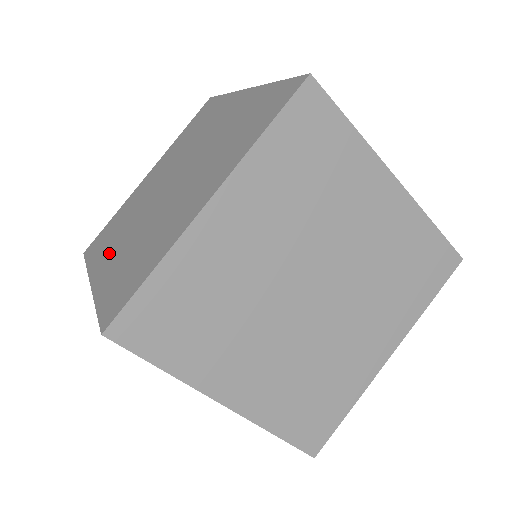
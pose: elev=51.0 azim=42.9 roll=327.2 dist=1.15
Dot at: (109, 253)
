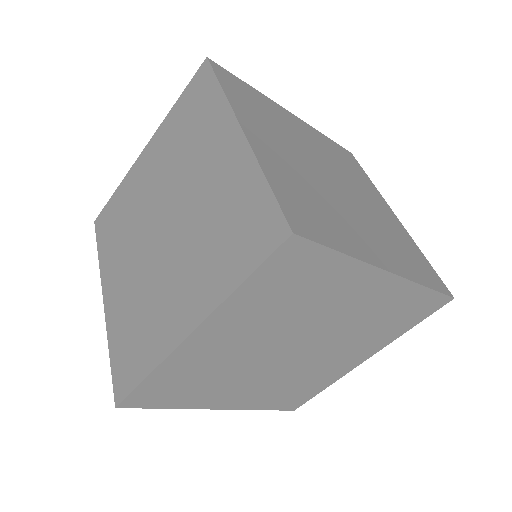
Dot at: (115, 271)
